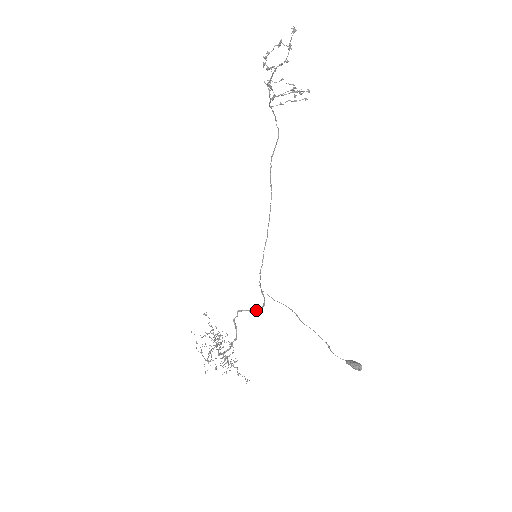
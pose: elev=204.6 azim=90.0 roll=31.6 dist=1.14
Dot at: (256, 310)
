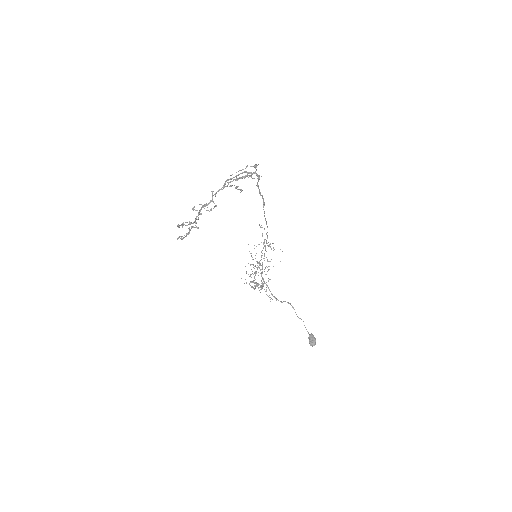
Dot at: (258, 288)
